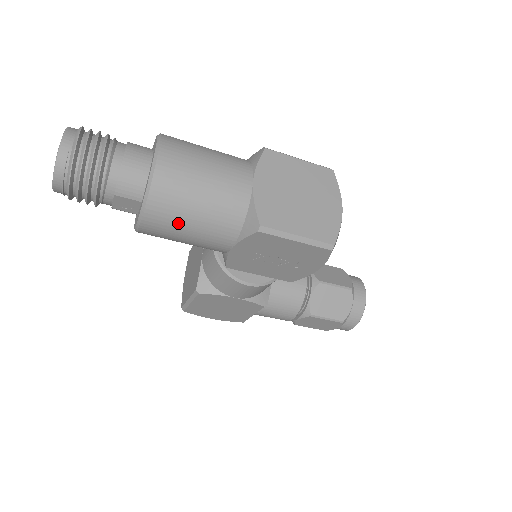
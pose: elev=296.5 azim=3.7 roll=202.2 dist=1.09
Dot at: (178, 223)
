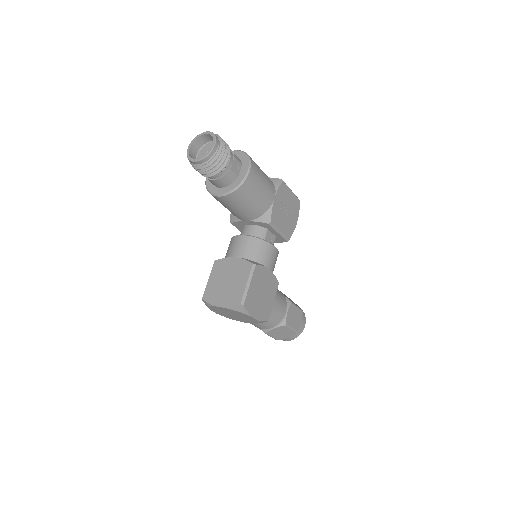
Dot at: (260, 173)
